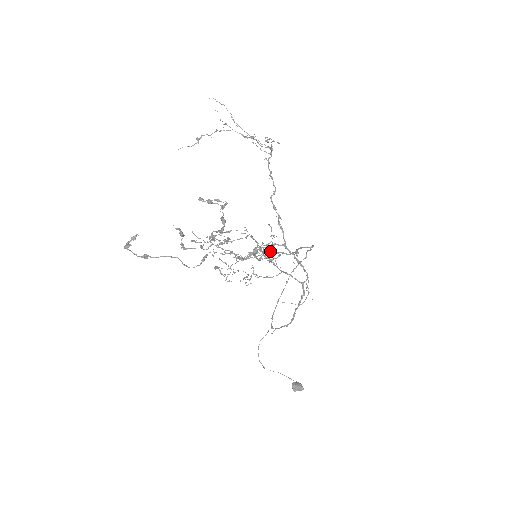
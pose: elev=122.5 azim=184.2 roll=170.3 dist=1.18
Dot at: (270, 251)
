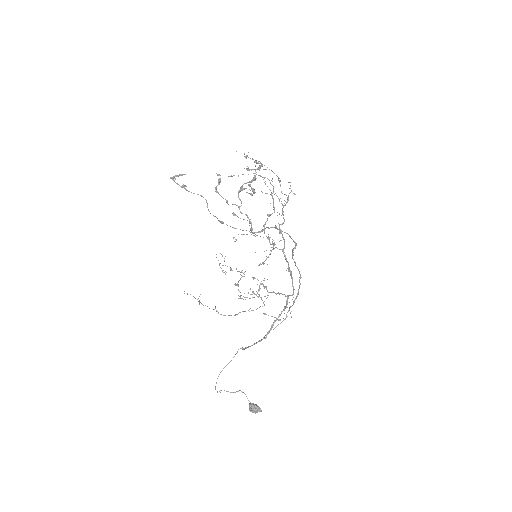
Dot at: (277, 228)
